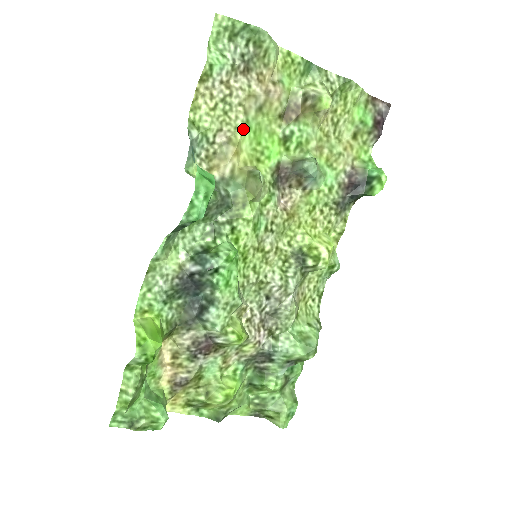
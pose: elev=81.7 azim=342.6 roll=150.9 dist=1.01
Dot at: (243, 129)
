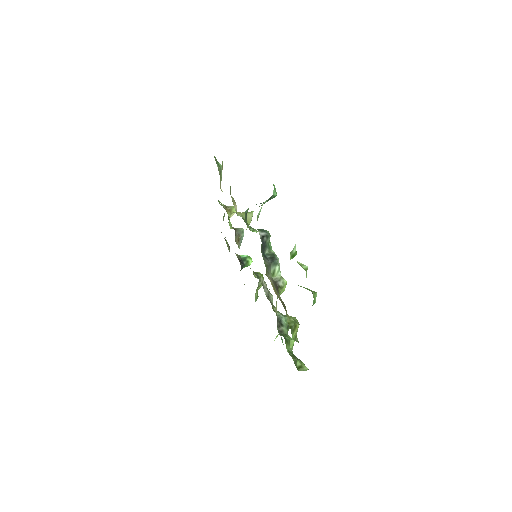
Dot at: occluded
